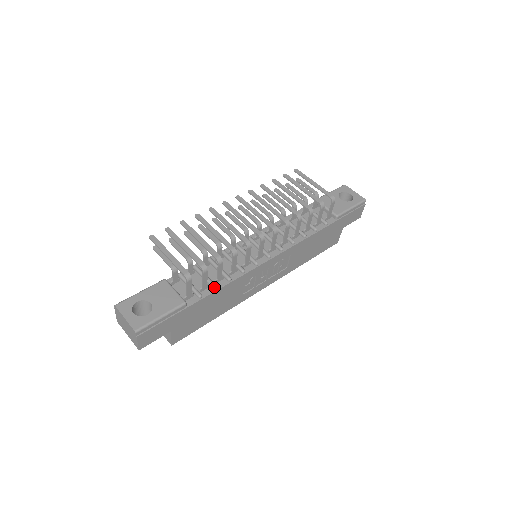
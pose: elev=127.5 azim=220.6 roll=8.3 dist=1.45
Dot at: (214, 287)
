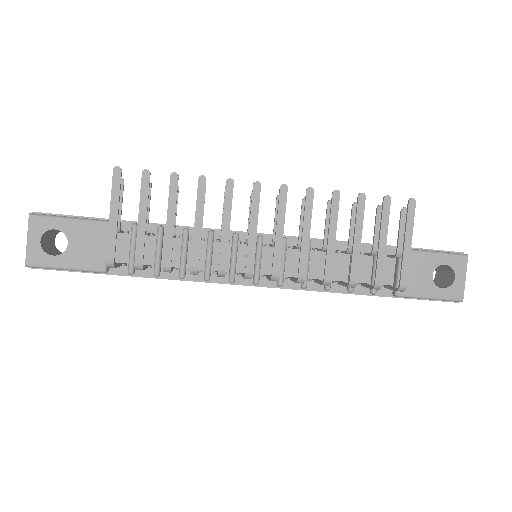
Dot at: (154, 275)
